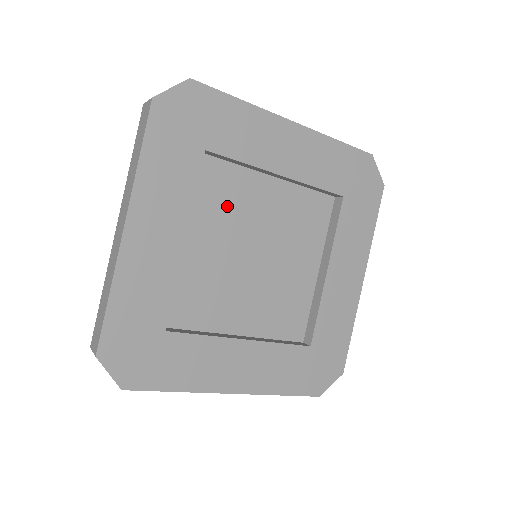
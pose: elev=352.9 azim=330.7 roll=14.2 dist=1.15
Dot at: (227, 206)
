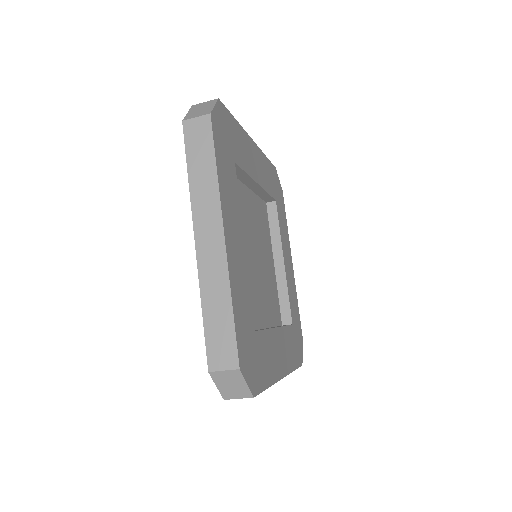
Dot at: (261, 226)
